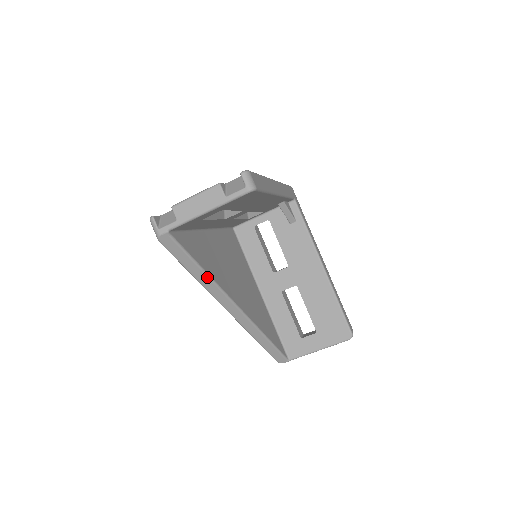
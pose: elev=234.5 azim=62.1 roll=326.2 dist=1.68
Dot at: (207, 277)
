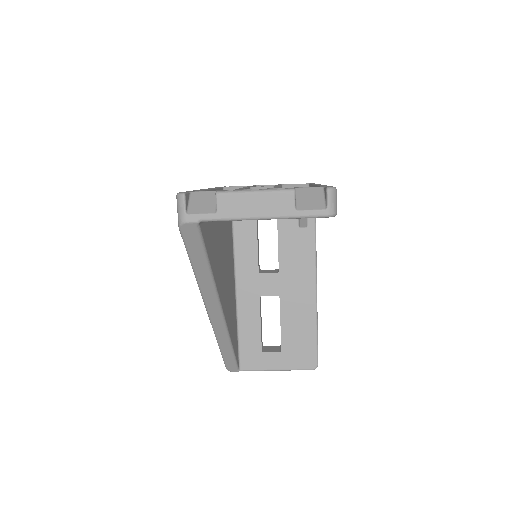
Dot at: (211, 280)
